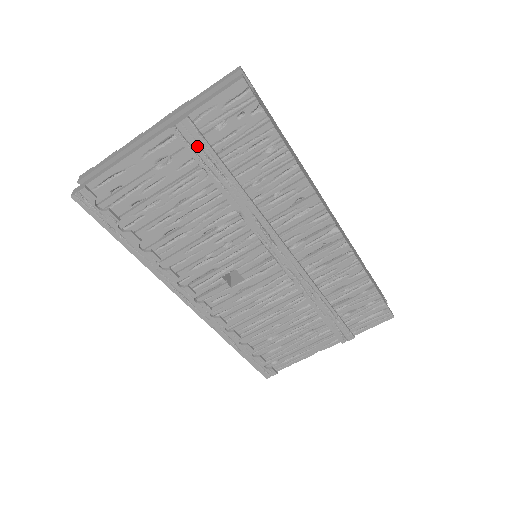
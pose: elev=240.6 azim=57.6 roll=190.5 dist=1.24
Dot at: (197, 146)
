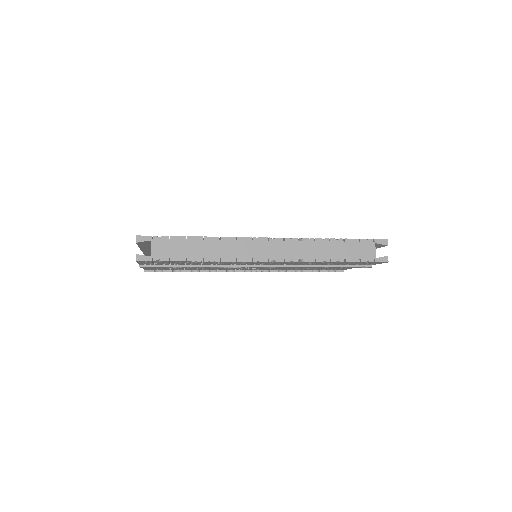
Dot at: (158, 267)
